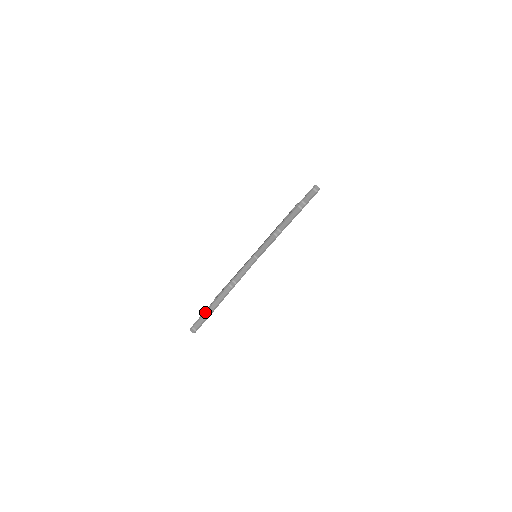
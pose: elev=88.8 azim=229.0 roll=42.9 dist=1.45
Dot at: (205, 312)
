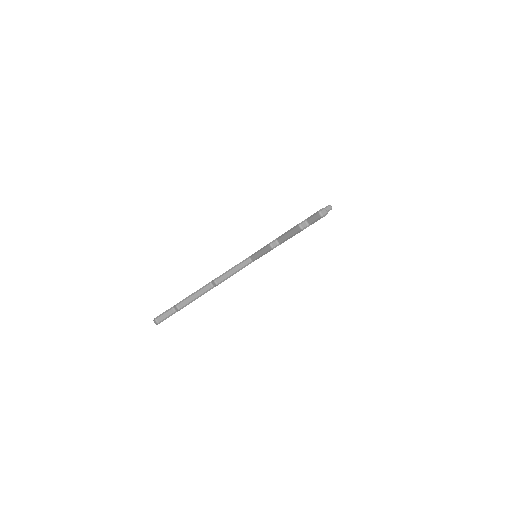
Dot at: (174, 306)
